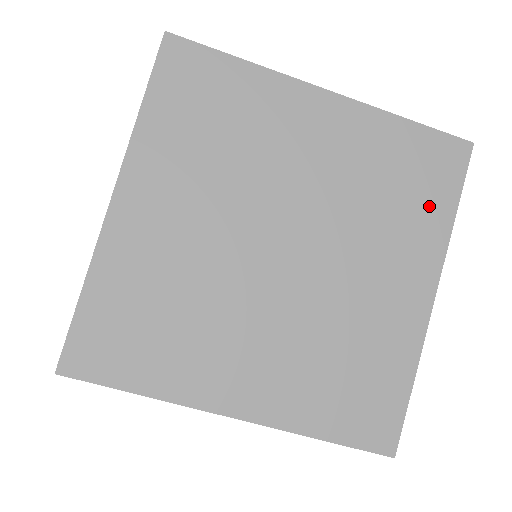
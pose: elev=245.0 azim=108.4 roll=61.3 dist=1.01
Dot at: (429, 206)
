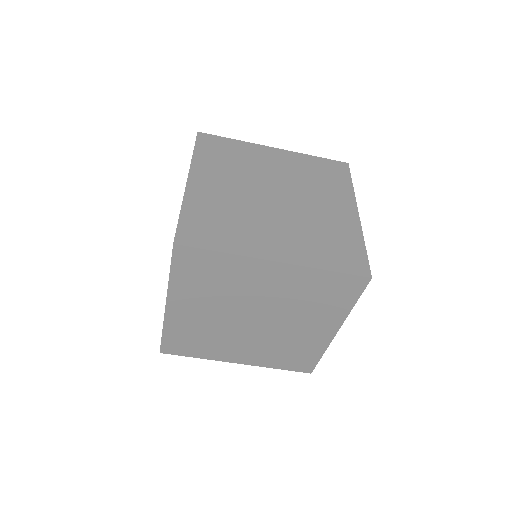
Dot at: (338, 303)
